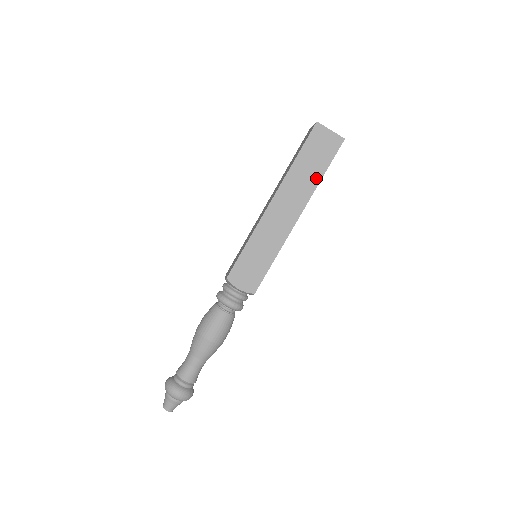
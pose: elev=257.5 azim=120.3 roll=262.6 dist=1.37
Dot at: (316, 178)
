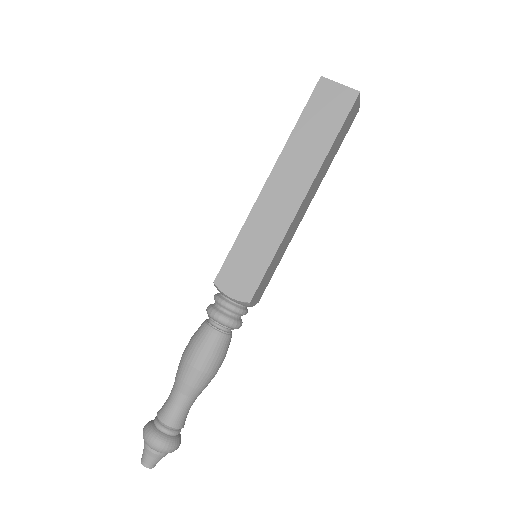
Dot at: (324, 145)
